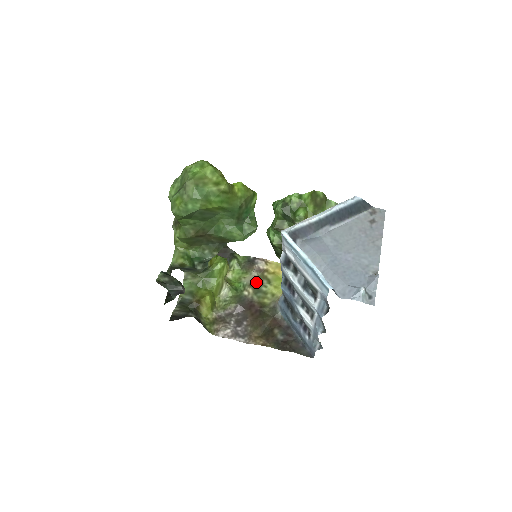
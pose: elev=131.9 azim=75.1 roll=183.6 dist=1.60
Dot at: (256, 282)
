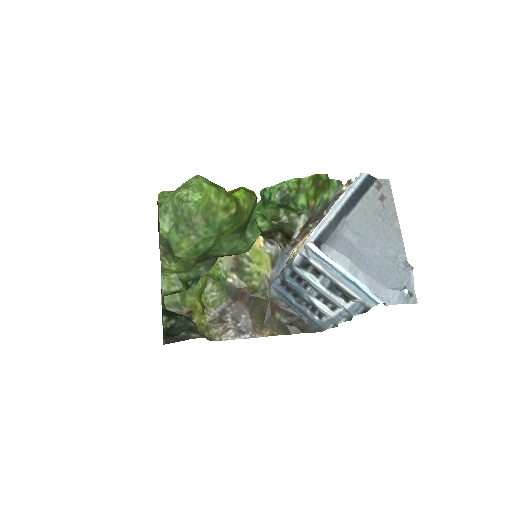
Dot at: (236, 264)
